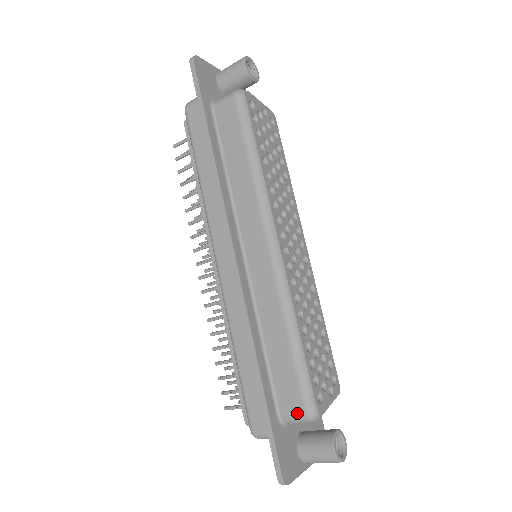
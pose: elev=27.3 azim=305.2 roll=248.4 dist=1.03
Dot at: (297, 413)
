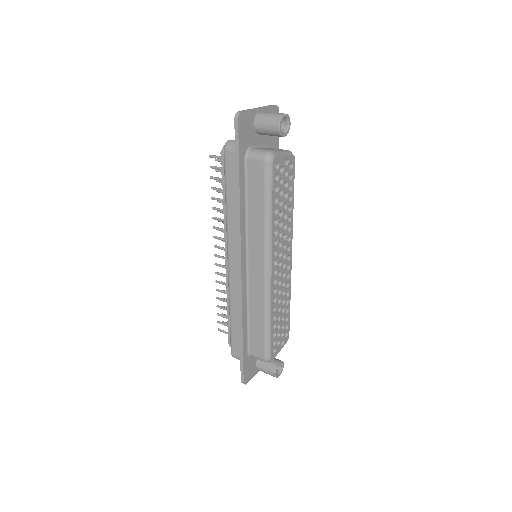
Dot at: (259, 357)
